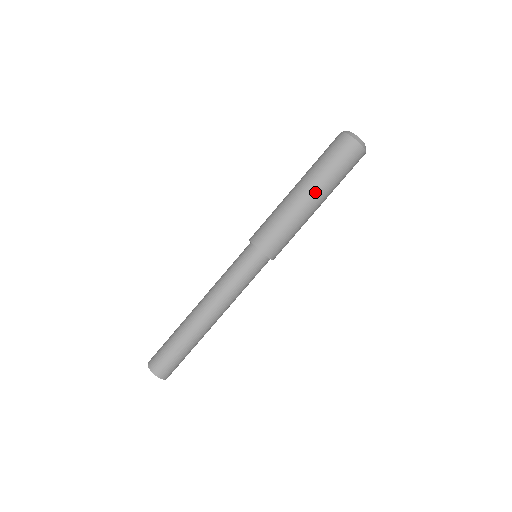
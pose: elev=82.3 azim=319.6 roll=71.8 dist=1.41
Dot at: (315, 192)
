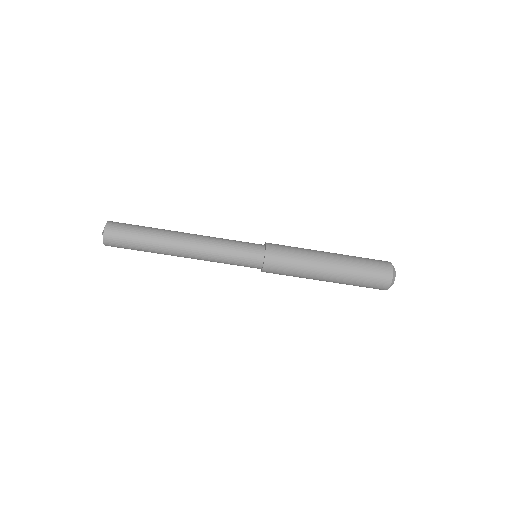
Dot at: (333, 281)
